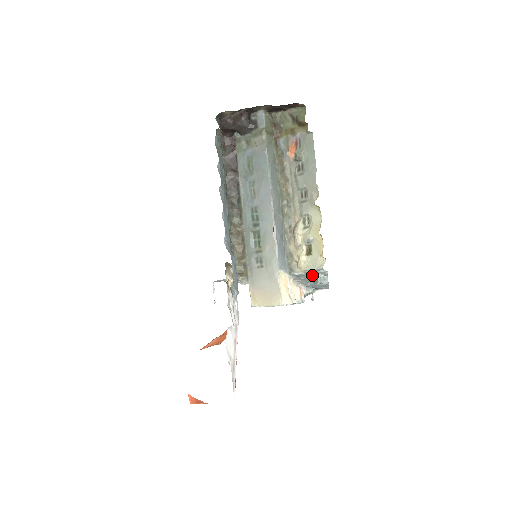
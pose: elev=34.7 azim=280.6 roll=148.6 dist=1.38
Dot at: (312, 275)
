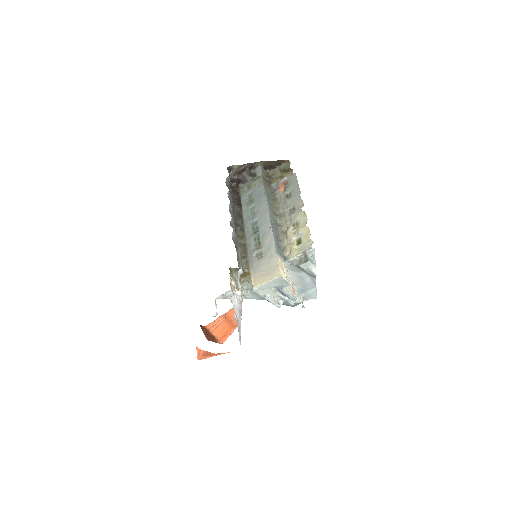
Dot at: (303, 258)
